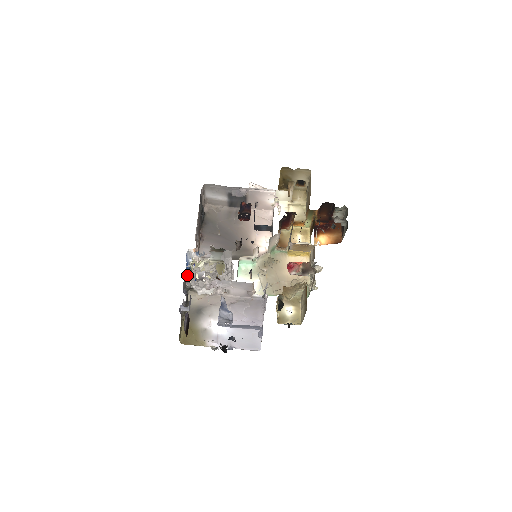
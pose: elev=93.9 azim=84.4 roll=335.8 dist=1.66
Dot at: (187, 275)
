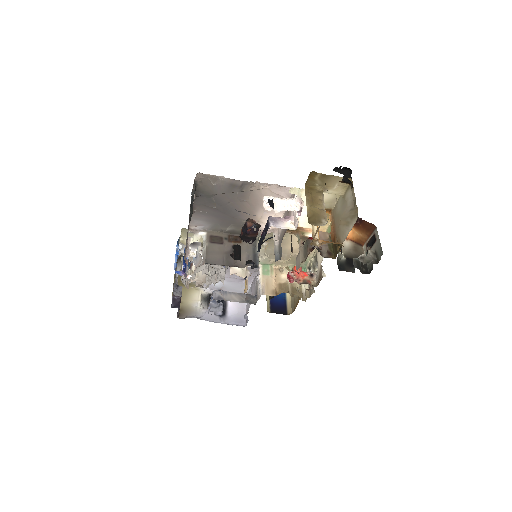
Dot at: occluded
